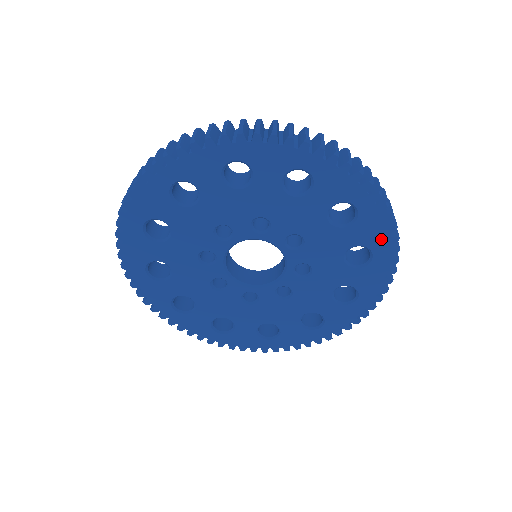
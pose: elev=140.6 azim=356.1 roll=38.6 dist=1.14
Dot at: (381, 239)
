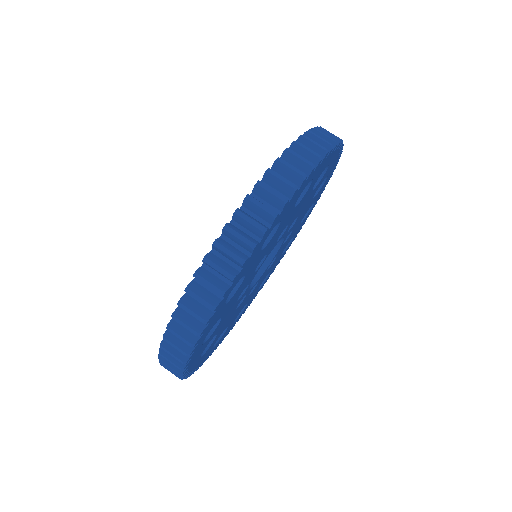
Dot at: (330, 158)
